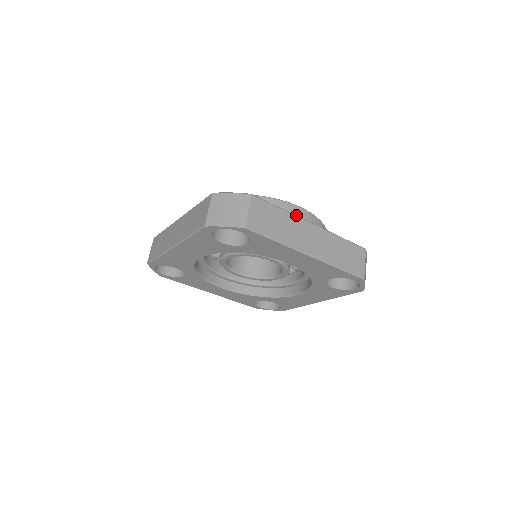
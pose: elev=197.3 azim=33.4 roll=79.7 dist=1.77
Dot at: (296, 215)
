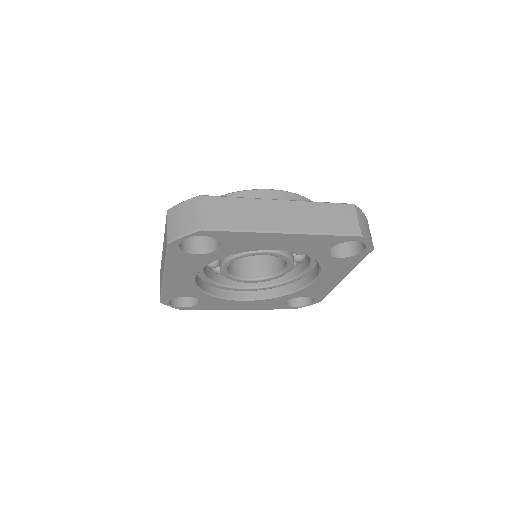
Dot at: occluded
